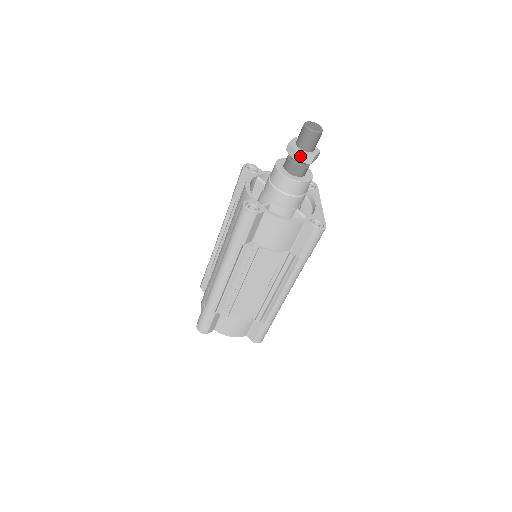
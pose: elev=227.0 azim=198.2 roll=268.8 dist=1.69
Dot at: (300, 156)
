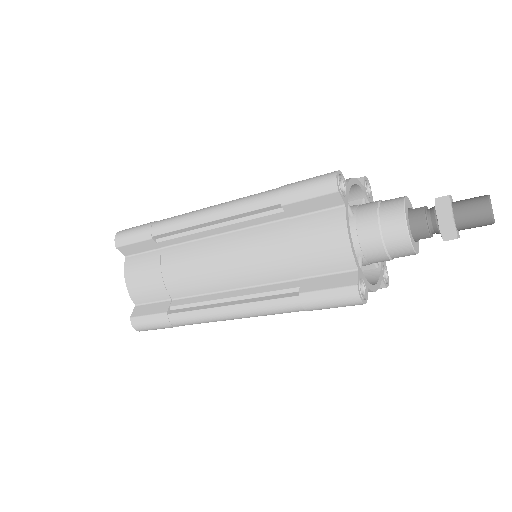
Dot at: (452, 239)
